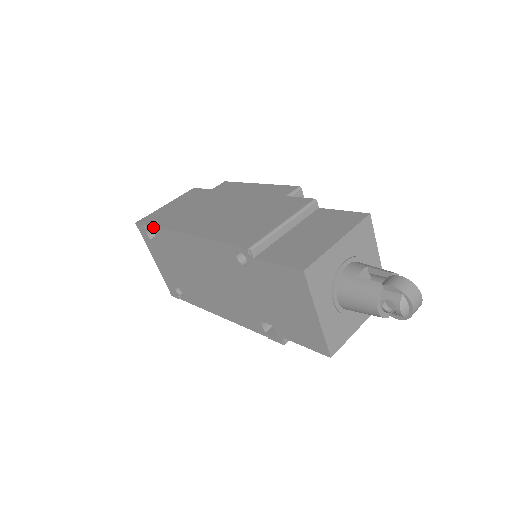
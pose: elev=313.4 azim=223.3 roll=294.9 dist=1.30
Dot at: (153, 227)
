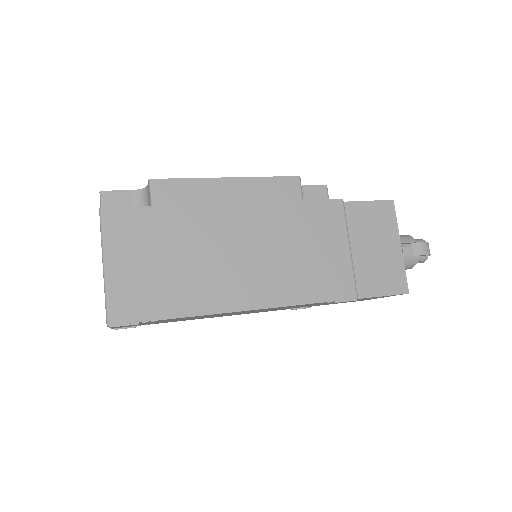
Dot at: occluded
